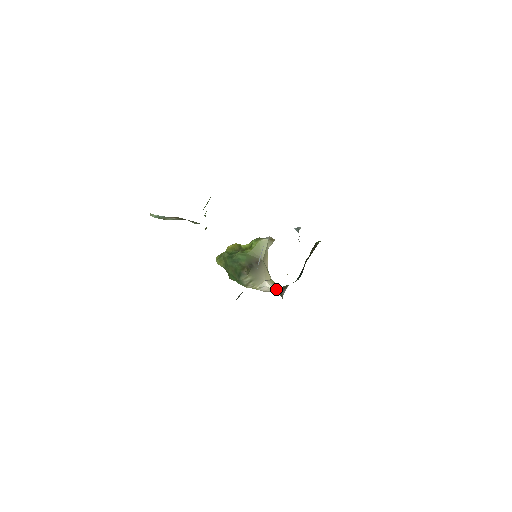
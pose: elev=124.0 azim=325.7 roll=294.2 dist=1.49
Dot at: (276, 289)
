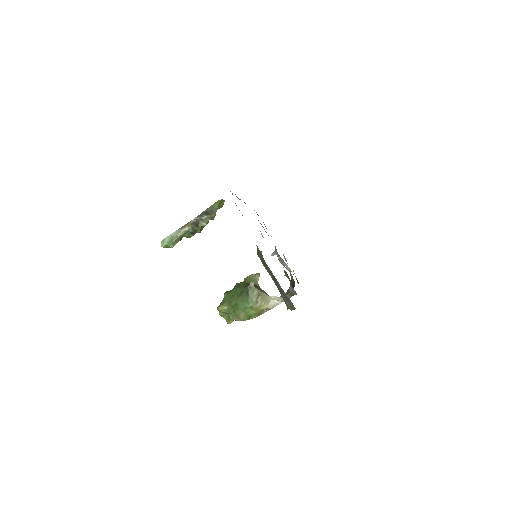
Dot at: occluded
